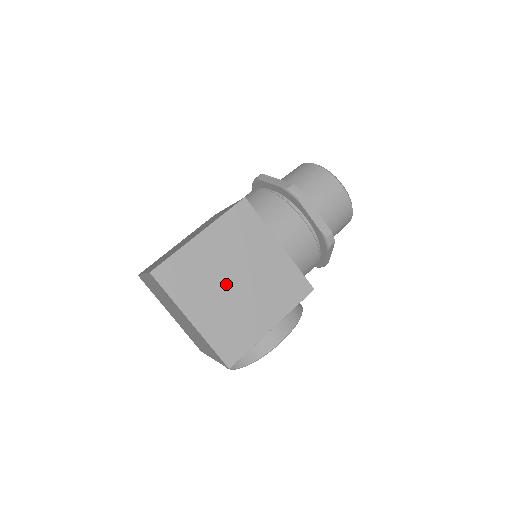
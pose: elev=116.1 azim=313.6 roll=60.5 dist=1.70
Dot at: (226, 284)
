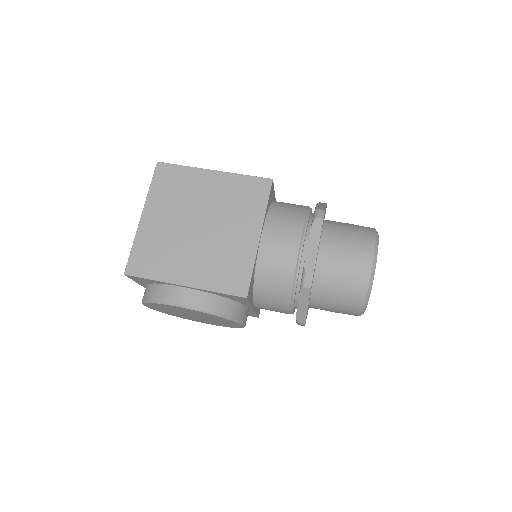
Dot at: (190, 219)
